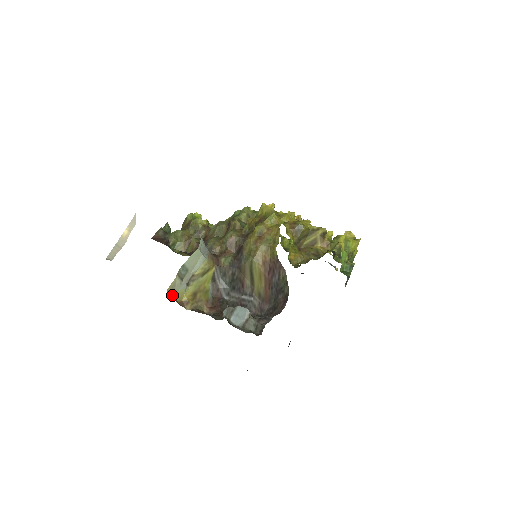
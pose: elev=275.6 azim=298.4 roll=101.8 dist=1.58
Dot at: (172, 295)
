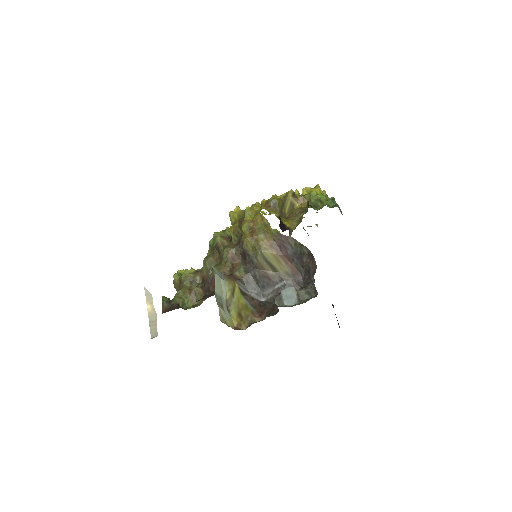
Dot at: occluded
